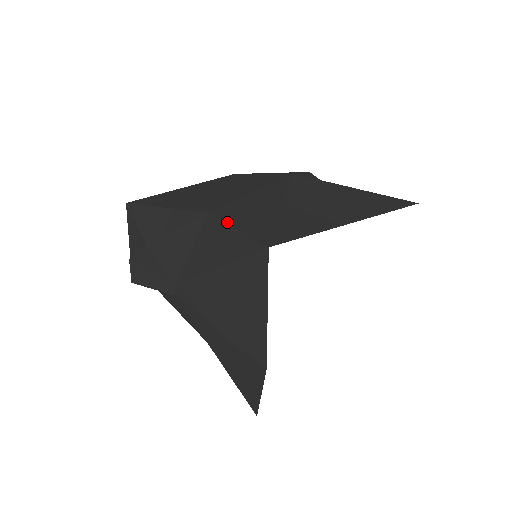
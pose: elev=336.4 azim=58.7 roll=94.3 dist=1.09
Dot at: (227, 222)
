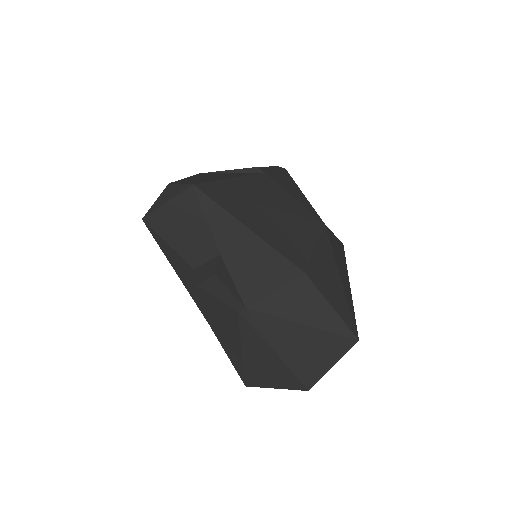
Dot at: (324, 296)
